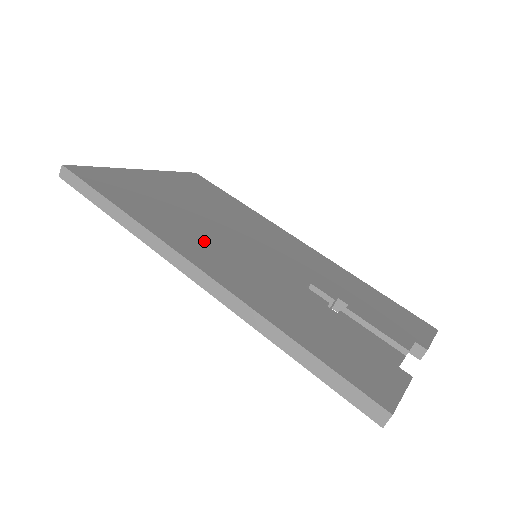
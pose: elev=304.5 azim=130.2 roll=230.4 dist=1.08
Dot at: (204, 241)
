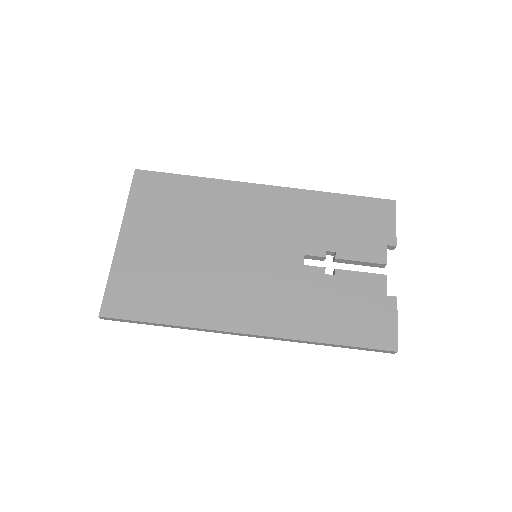
Dot at: (228, 294)
